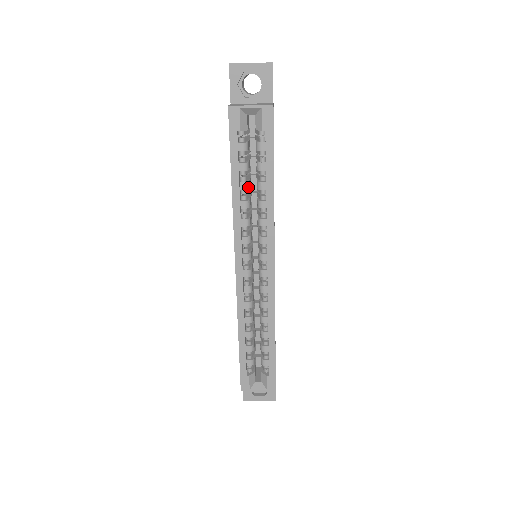
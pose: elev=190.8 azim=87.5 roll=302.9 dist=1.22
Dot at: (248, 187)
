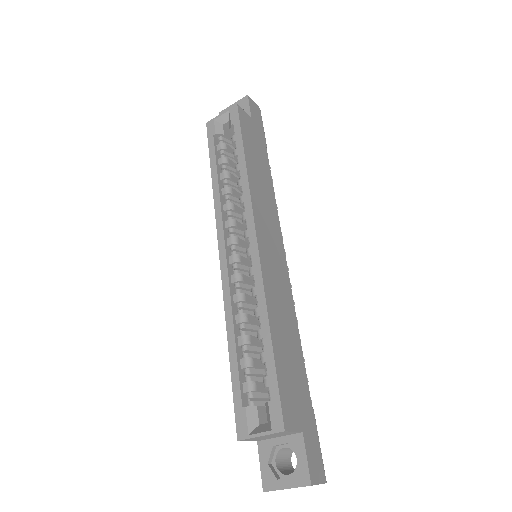
Dot at: (228, 176)
